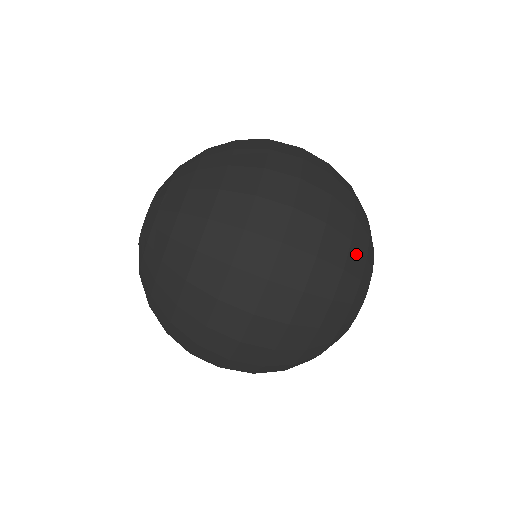
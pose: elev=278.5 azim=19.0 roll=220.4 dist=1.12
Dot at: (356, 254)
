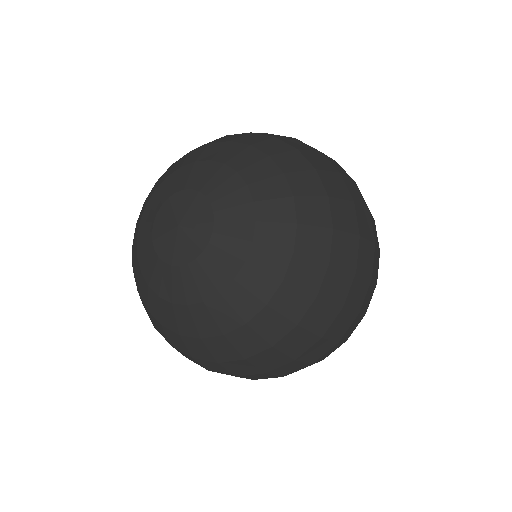
Dot at: occluded
